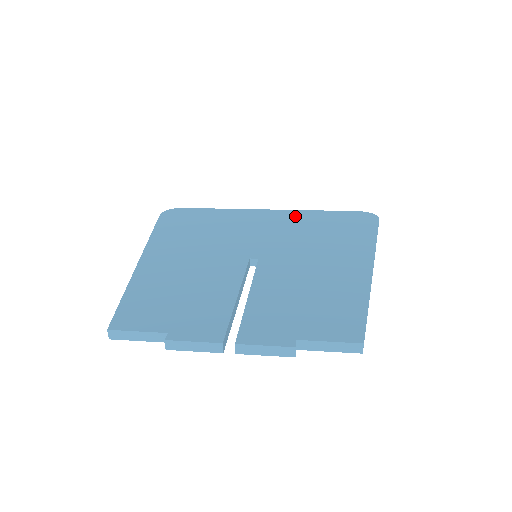
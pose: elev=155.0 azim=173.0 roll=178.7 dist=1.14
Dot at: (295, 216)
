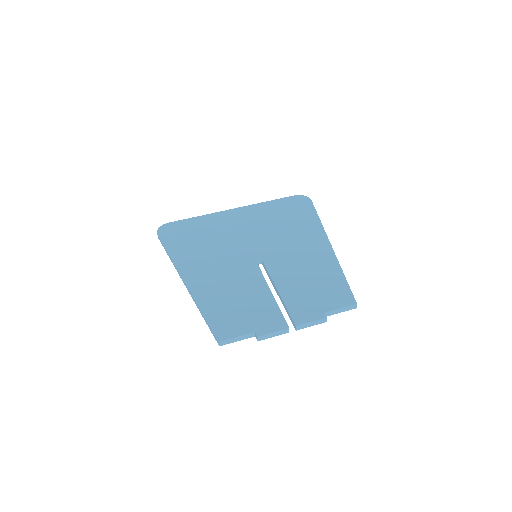
Dot at: (256, 211)
